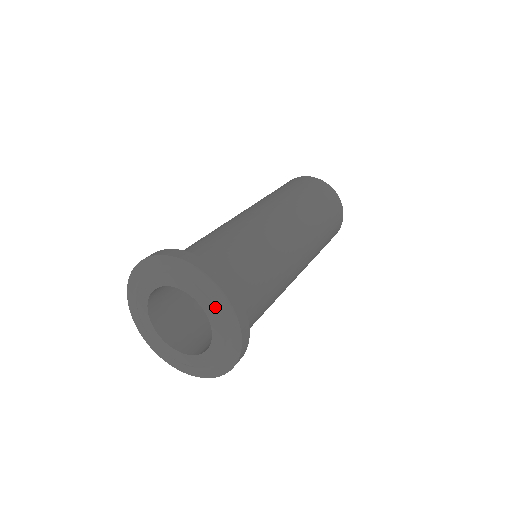
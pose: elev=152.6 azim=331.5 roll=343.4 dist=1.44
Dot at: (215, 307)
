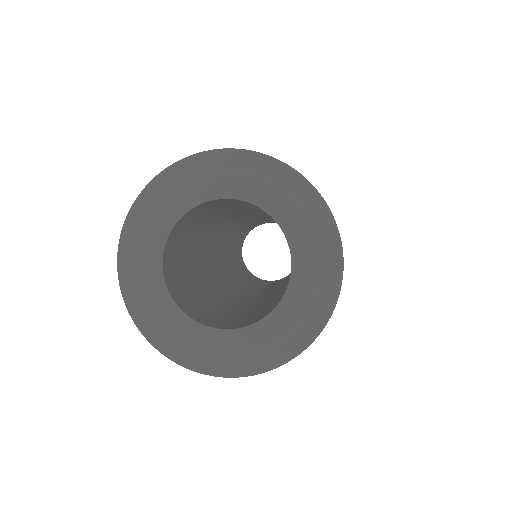
Dot at: (224, 175)
